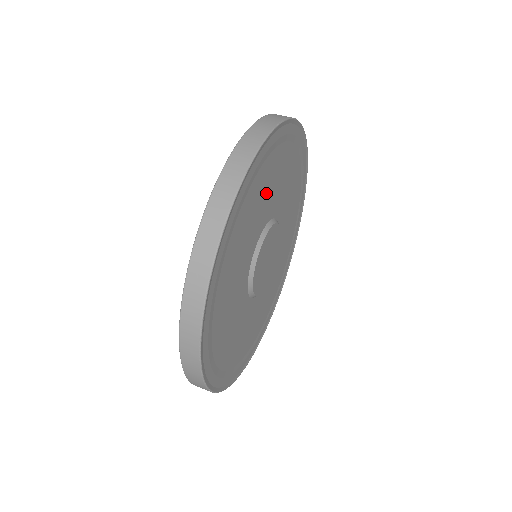
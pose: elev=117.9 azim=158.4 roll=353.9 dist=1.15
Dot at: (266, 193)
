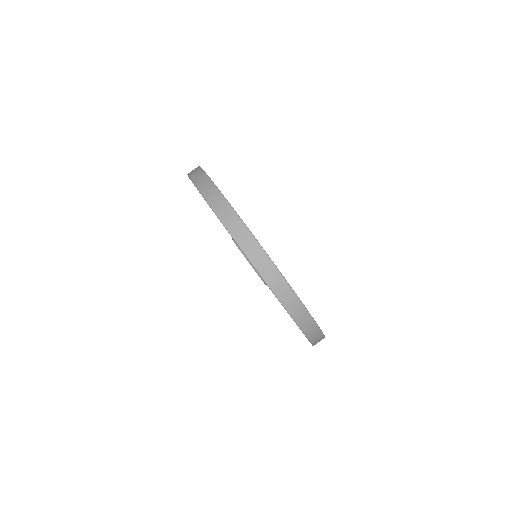
Dot at: occluded
